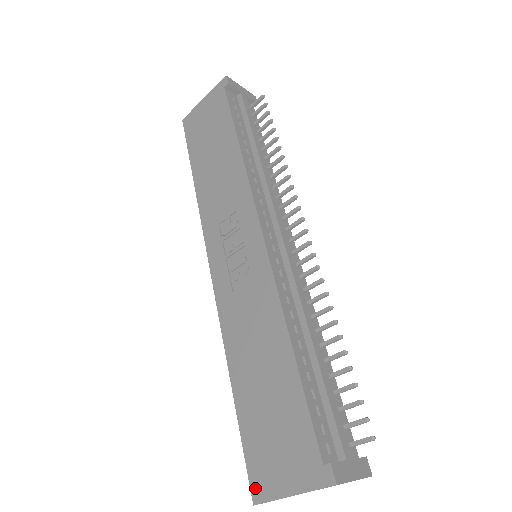
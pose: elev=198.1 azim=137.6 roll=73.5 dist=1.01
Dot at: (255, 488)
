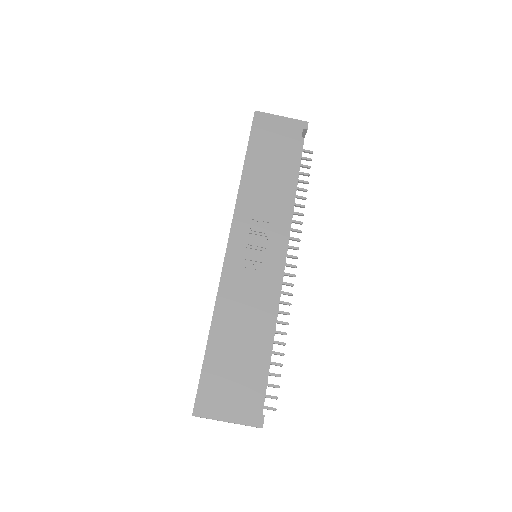
Dot at: (199, 406)
